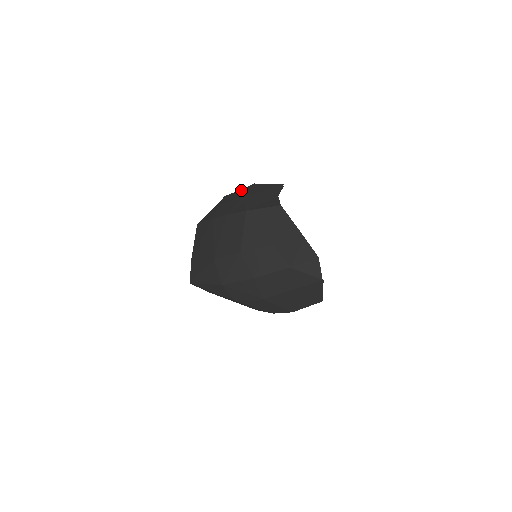
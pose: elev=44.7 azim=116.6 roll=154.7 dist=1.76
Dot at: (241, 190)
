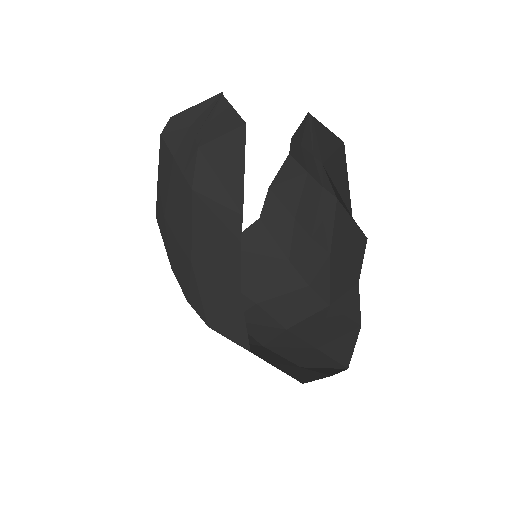
Dot at: (179, 186)
